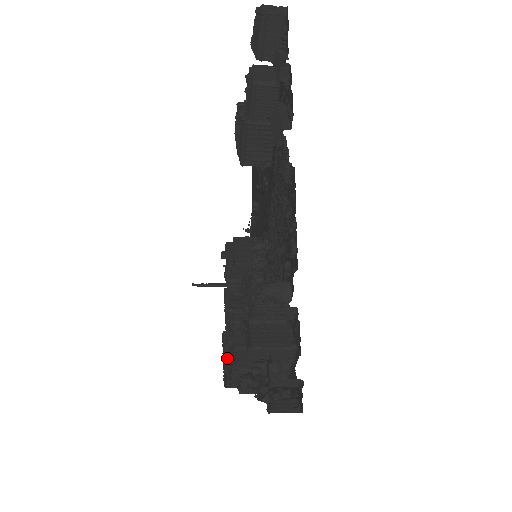
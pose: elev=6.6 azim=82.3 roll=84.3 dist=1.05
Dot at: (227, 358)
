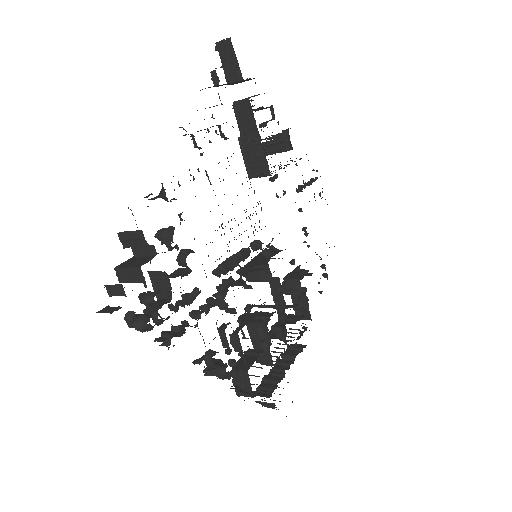
Dot at: occluded
